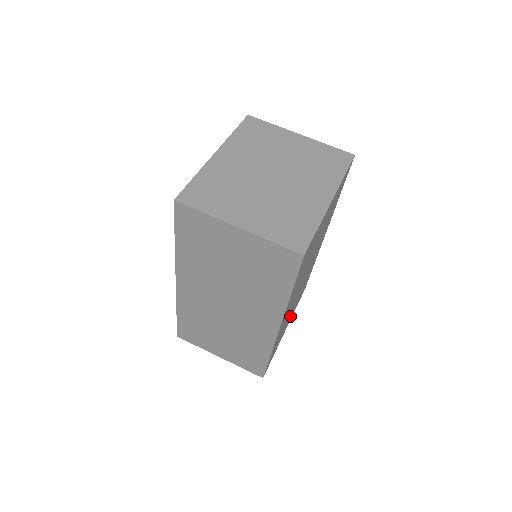
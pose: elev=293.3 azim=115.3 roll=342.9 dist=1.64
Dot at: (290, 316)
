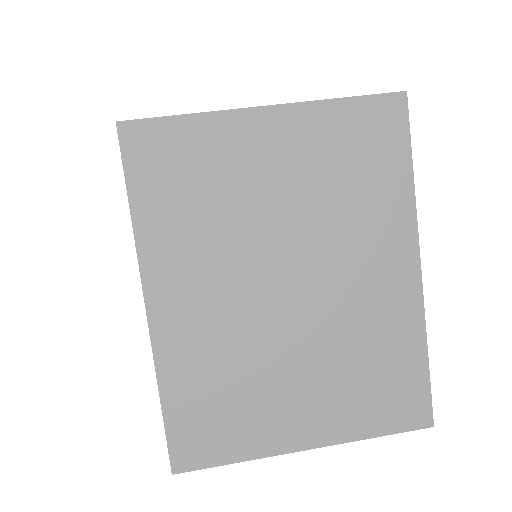
Dot at: occluded
